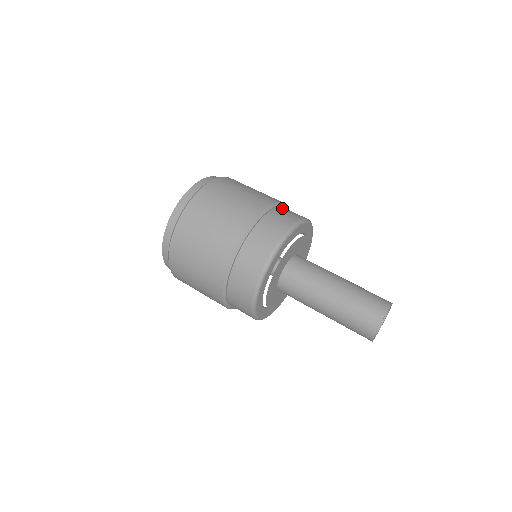
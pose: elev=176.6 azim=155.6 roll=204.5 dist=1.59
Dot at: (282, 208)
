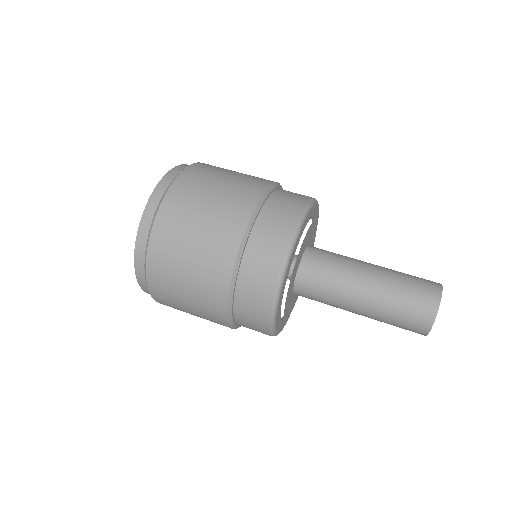
Dot at: (268, 205)
